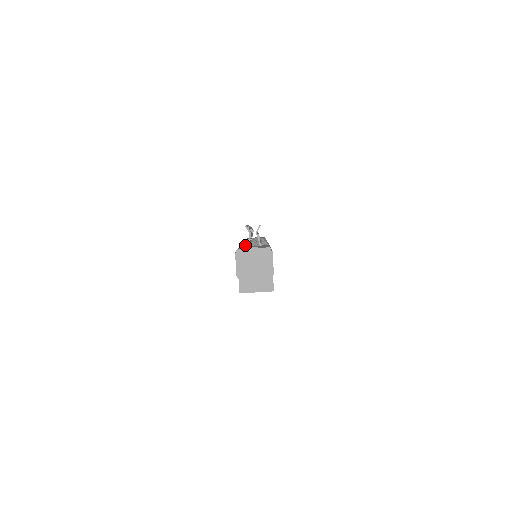
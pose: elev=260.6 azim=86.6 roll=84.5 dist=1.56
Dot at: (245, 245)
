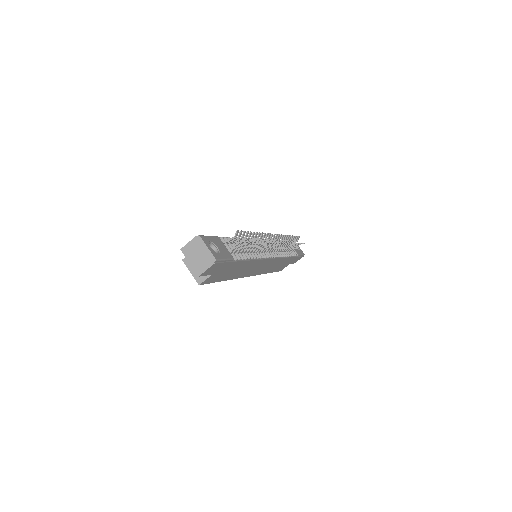
Dot at: occluded
